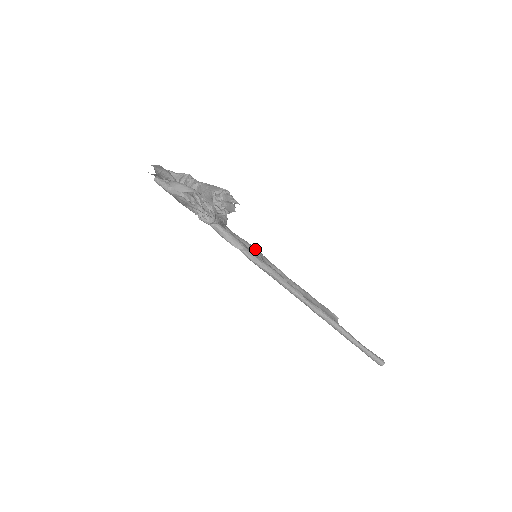
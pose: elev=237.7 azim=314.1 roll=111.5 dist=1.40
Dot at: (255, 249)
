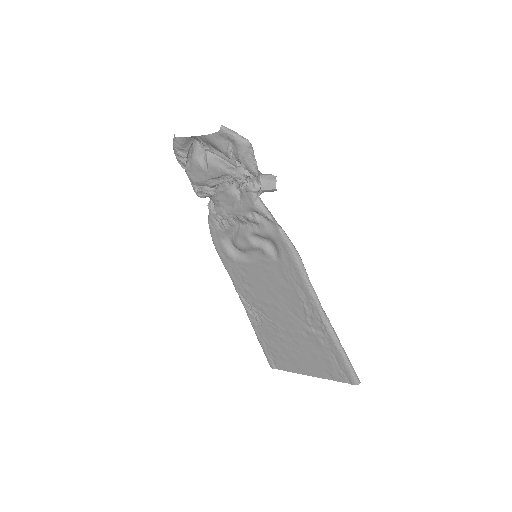
Dot at: occluded
